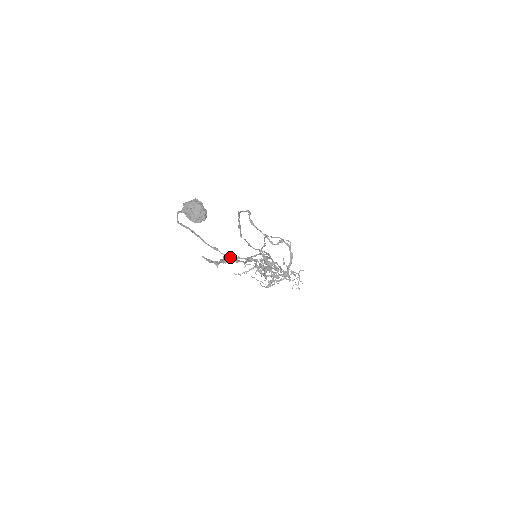
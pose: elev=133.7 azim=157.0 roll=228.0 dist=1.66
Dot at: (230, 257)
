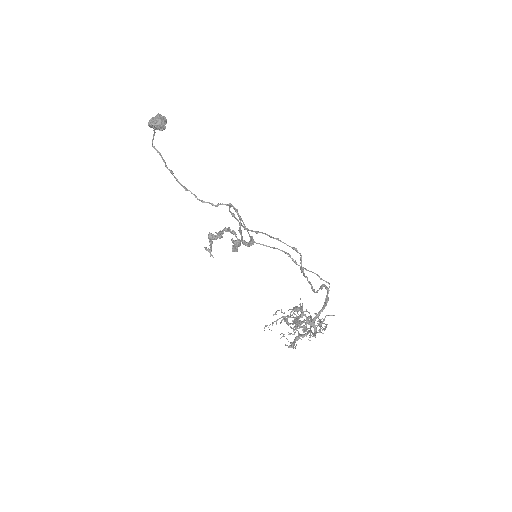
Dot at: (217, 235)
